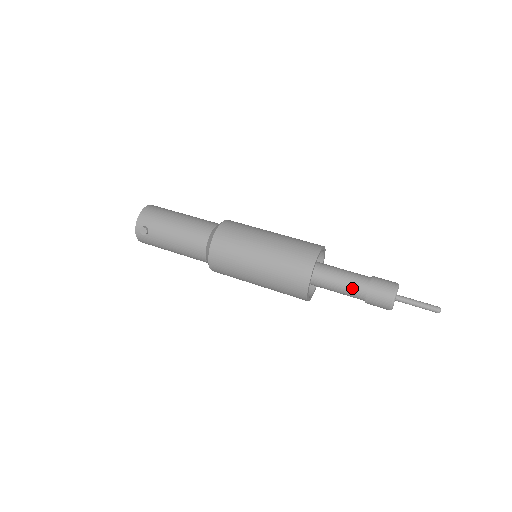
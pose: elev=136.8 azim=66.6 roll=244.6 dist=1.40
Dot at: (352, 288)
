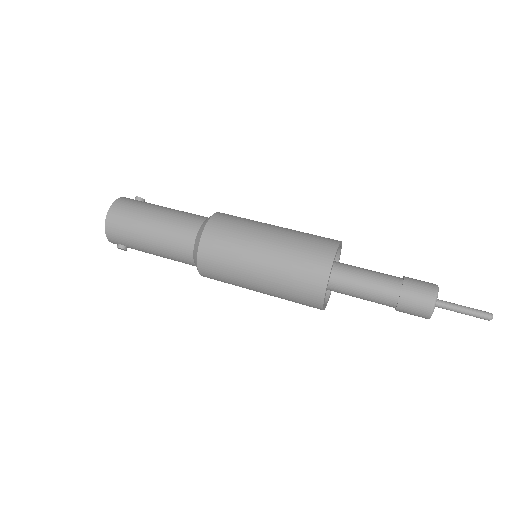
Dot at: occluded
